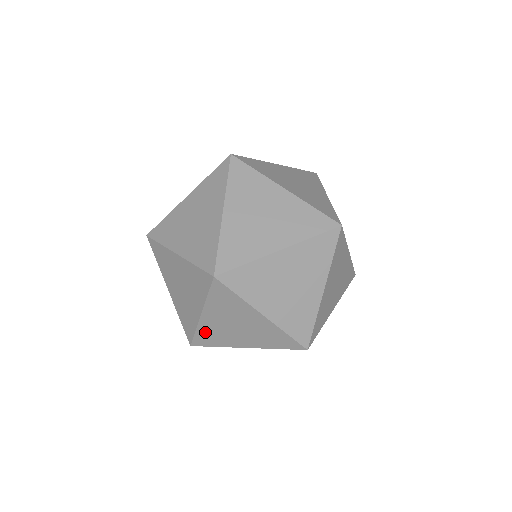
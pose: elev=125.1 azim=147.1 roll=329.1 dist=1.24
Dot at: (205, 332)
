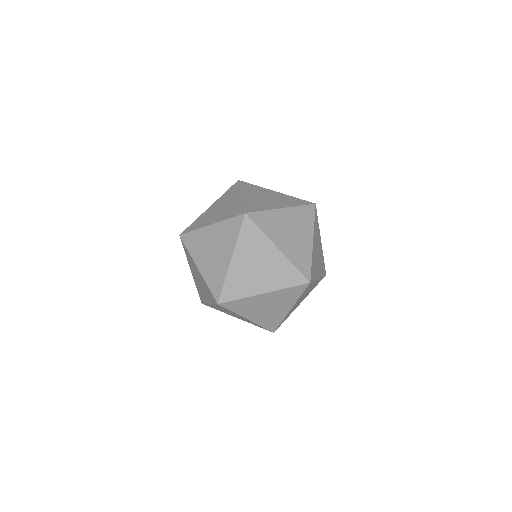
Dot at: (211, 306)
